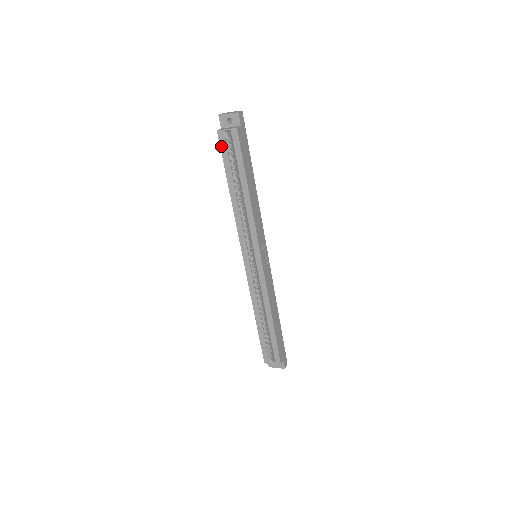
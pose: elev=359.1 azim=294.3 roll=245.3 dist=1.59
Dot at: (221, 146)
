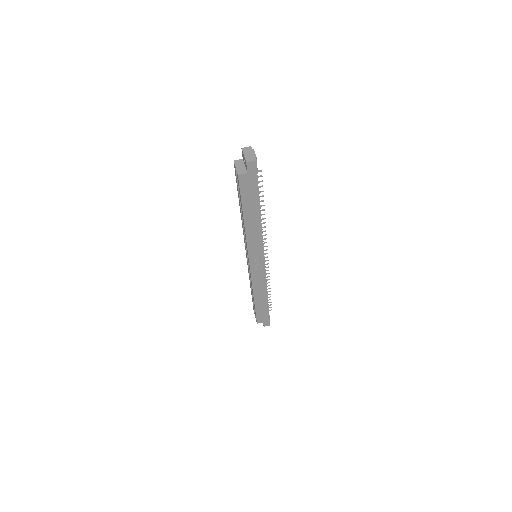
Dot at: (235, 173)
